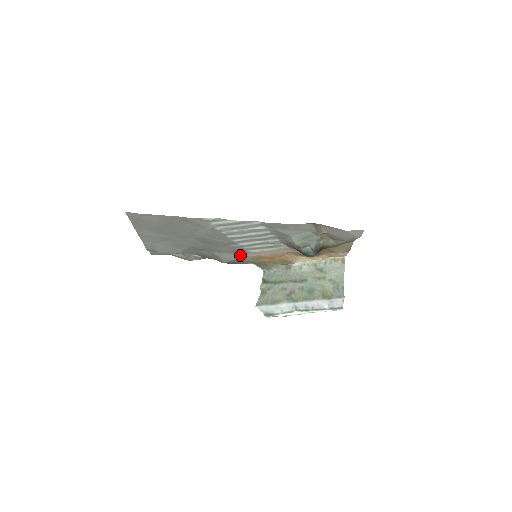
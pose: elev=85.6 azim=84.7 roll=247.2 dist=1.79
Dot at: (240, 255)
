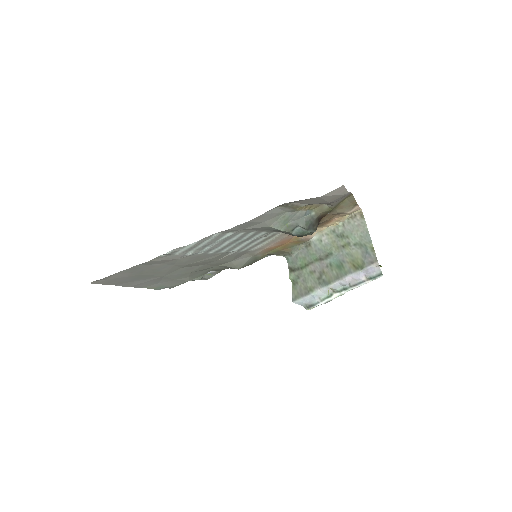
Dot at: (248, 256)
